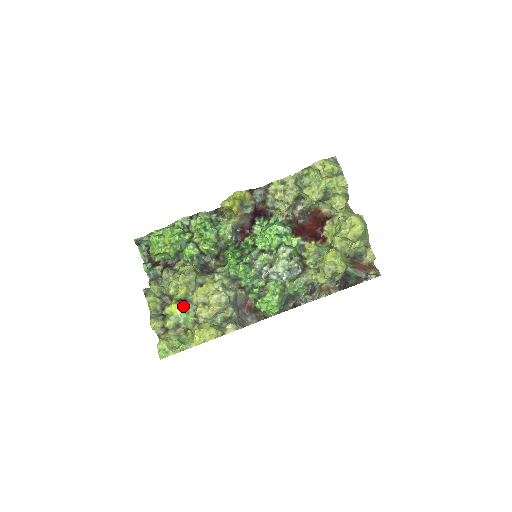
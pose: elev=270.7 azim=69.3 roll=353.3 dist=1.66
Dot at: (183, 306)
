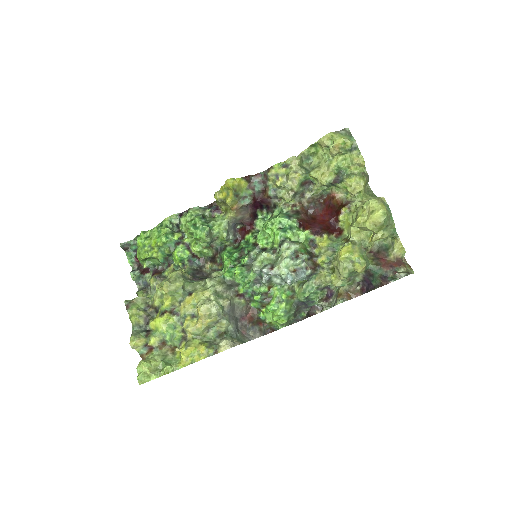
Dot at: (168, 319)
